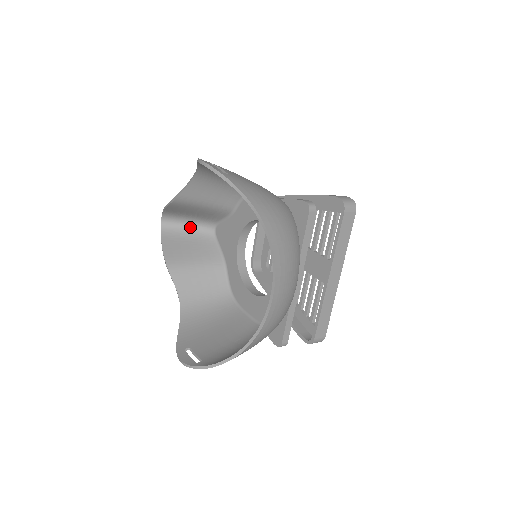
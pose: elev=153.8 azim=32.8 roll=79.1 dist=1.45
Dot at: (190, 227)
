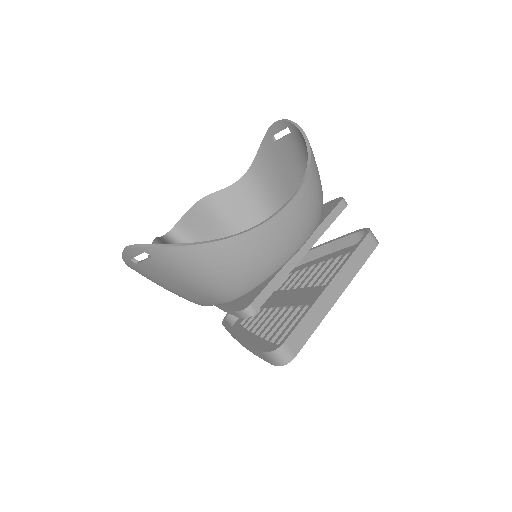
Dot at: occluded
